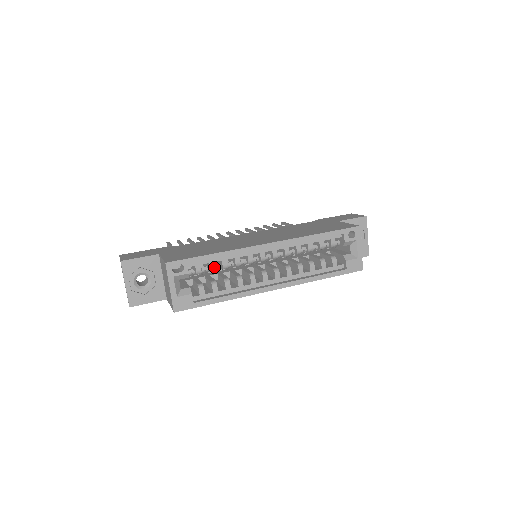
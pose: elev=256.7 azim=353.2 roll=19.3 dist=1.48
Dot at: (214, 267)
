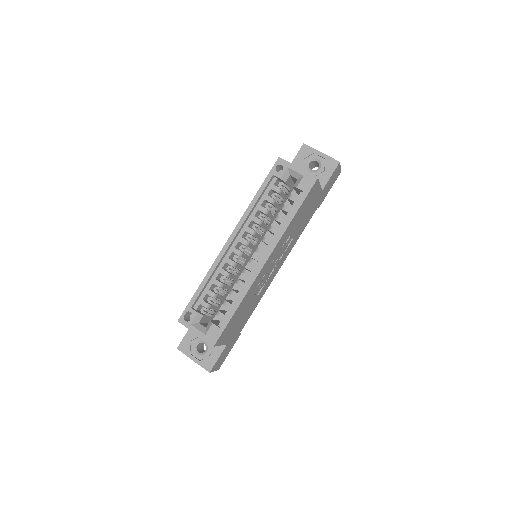
Dot at: (212, 292)
